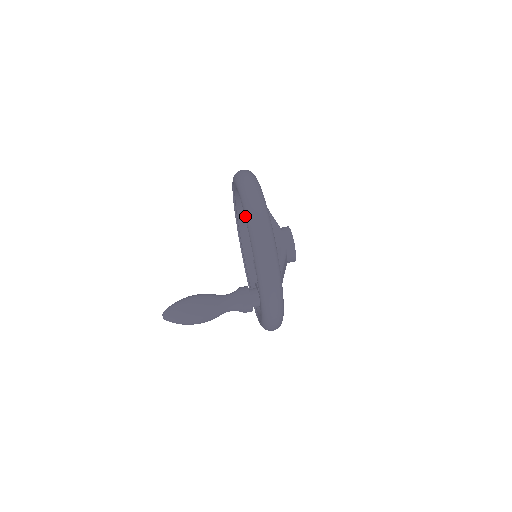
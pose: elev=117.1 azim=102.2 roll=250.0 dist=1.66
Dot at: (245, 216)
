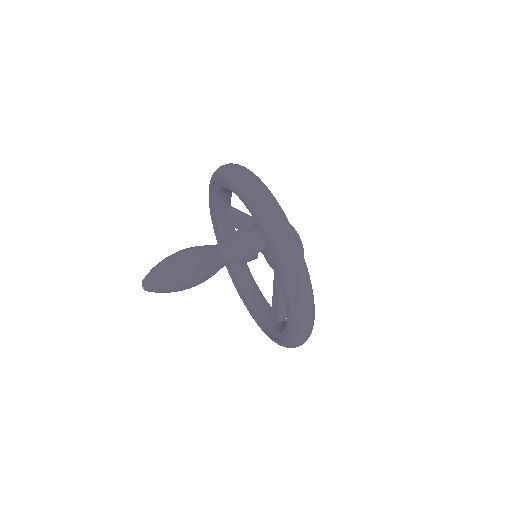
Dot at: (215, 178)
